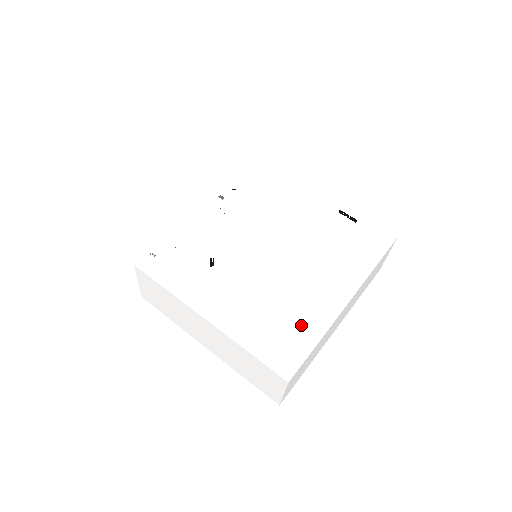
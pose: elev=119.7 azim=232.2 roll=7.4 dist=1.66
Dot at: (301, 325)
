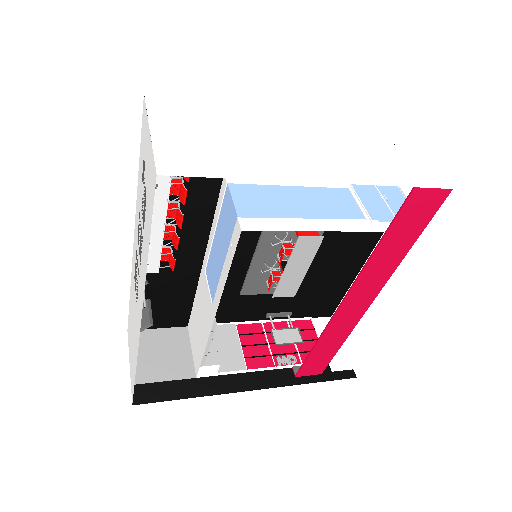
Dot at: occluded
